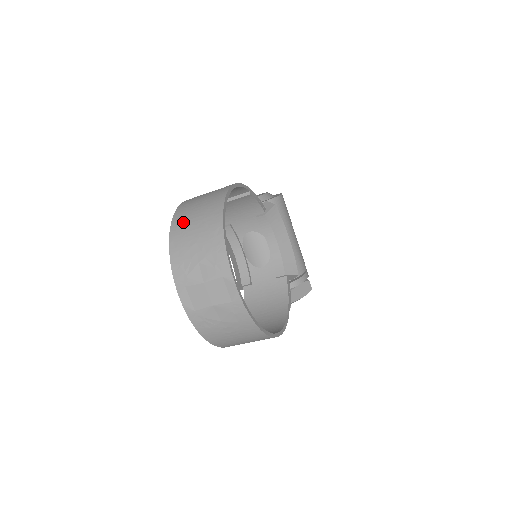
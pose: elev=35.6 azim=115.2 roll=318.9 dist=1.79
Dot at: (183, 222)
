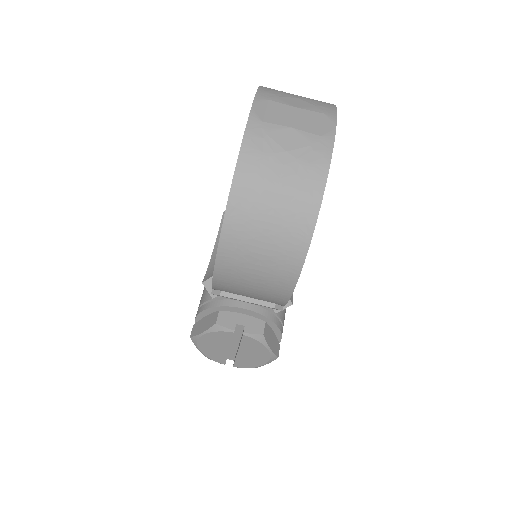
Dot at: occluded
